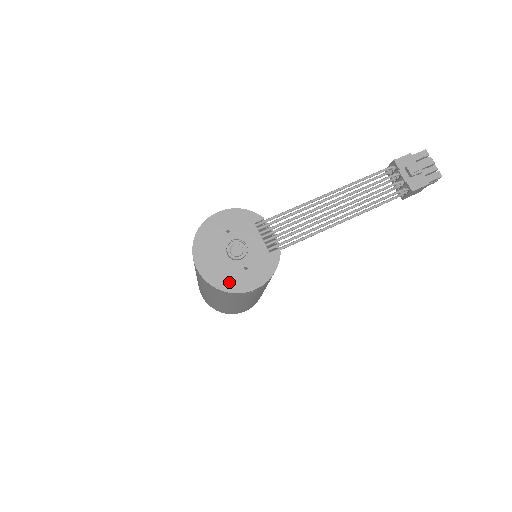
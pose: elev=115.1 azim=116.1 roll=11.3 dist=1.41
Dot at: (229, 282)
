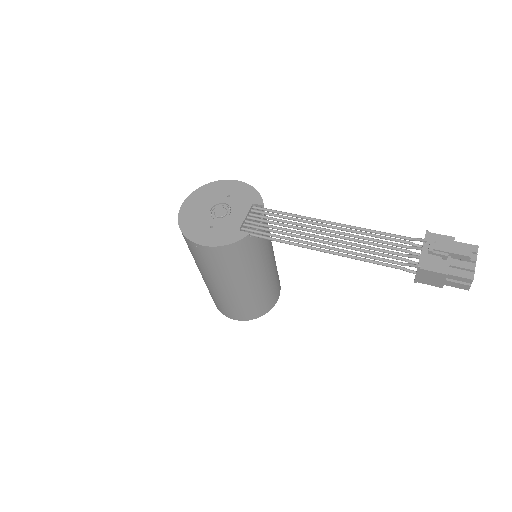
Dot at: (191, 227)
